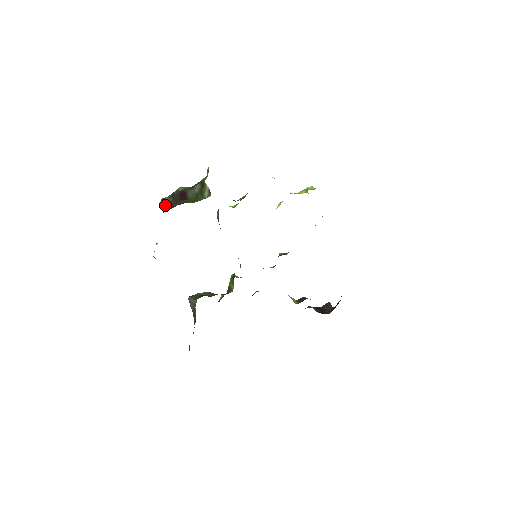
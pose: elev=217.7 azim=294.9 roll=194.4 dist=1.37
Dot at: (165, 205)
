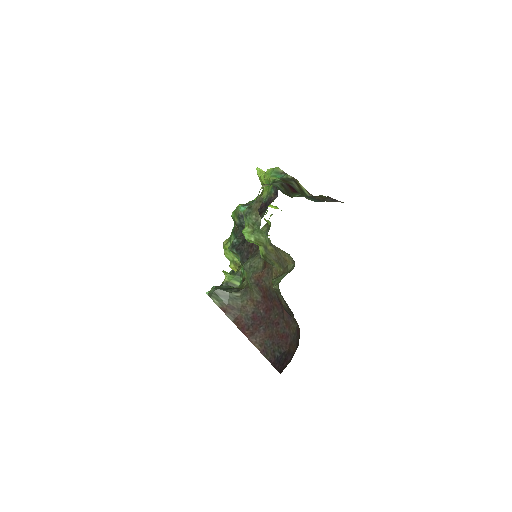
Dot at: (284, 193)
